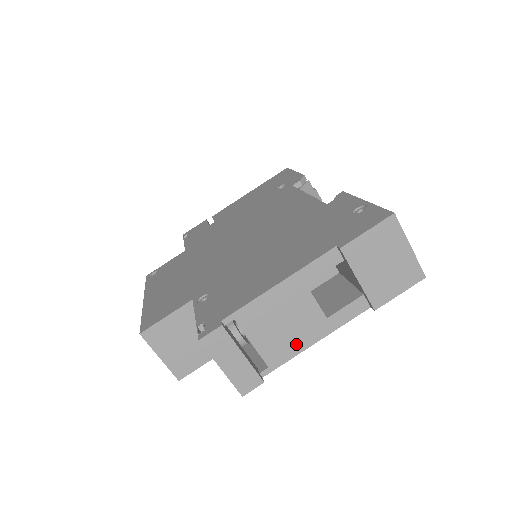
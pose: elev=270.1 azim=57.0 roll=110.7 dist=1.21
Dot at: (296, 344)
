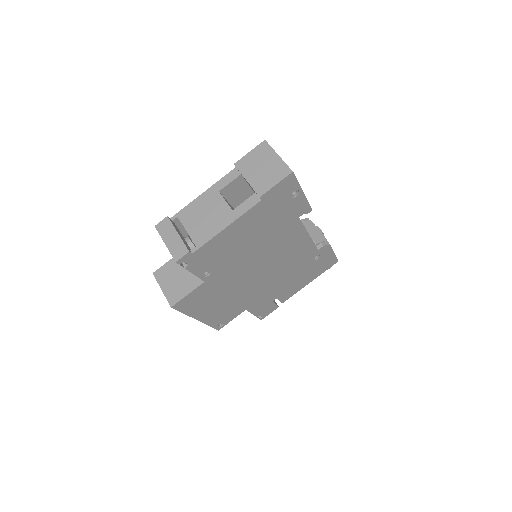
Dot at: (213, 229)
